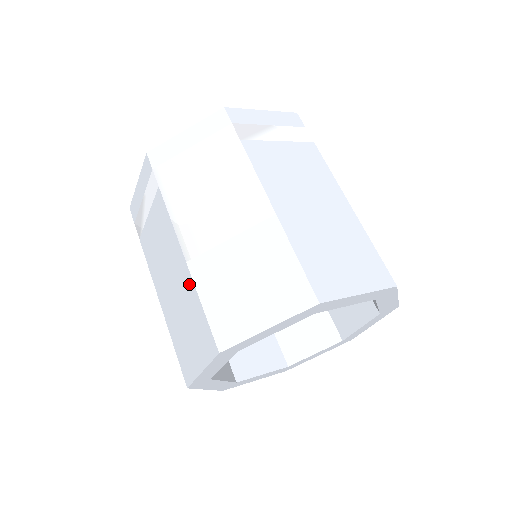
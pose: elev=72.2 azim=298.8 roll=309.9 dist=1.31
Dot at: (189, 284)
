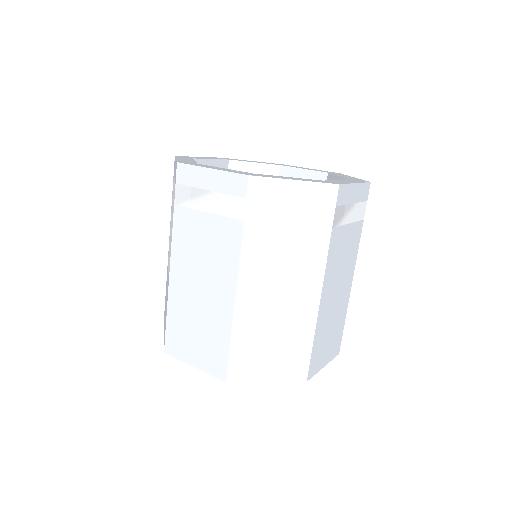
Dot at: (225, 319)
